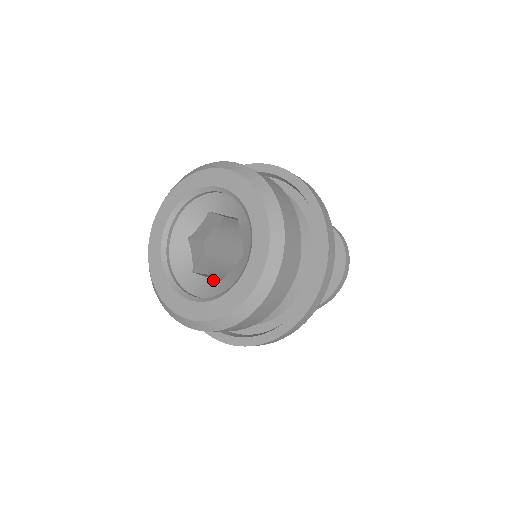
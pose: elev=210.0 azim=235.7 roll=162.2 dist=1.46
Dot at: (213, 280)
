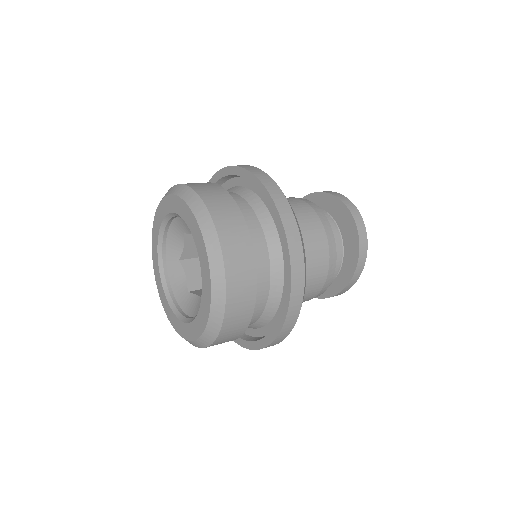
Dot at: (200, 298)
